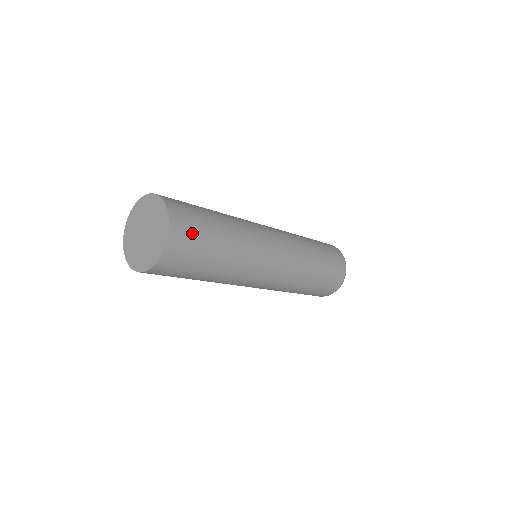
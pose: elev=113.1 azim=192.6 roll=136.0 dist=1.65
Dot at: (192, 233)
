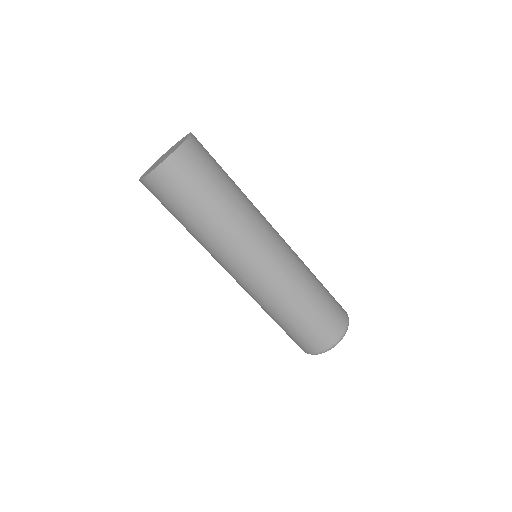
Dot at: (184, 179)
